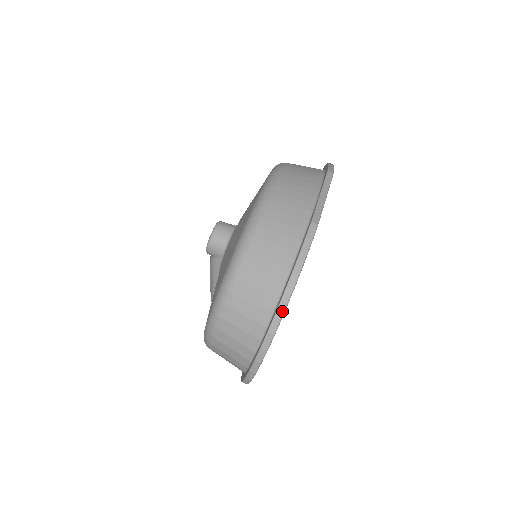
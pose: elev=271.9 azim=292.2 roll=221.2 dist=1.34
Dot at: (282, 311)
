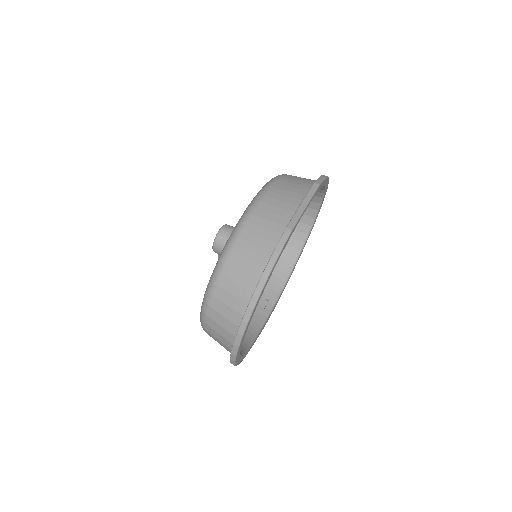
Dot at: (254, 302)
